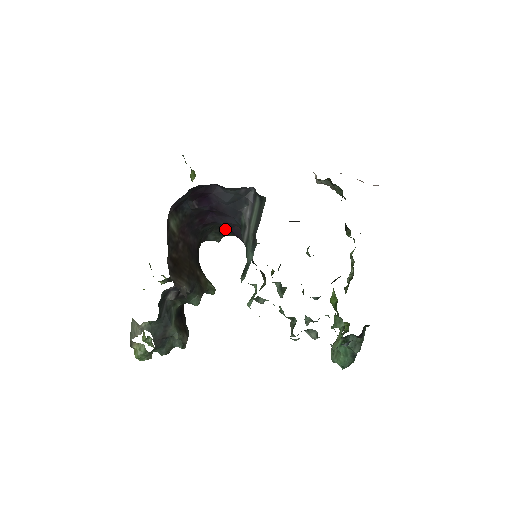
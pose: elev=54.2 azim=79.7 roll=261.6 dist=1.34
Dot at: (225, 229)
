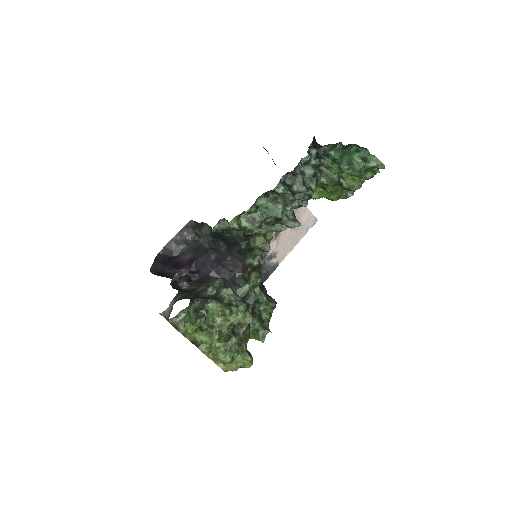
Dot at: occluded
